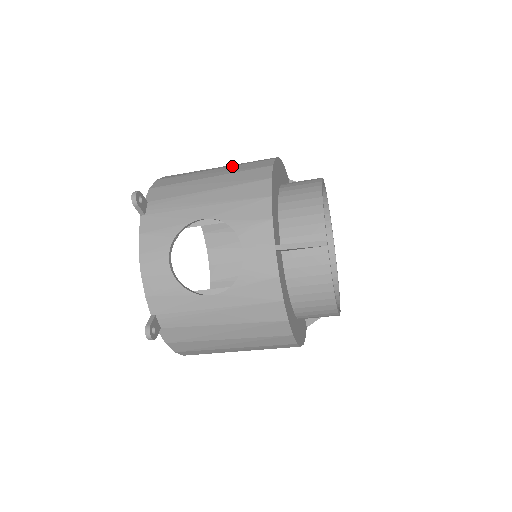
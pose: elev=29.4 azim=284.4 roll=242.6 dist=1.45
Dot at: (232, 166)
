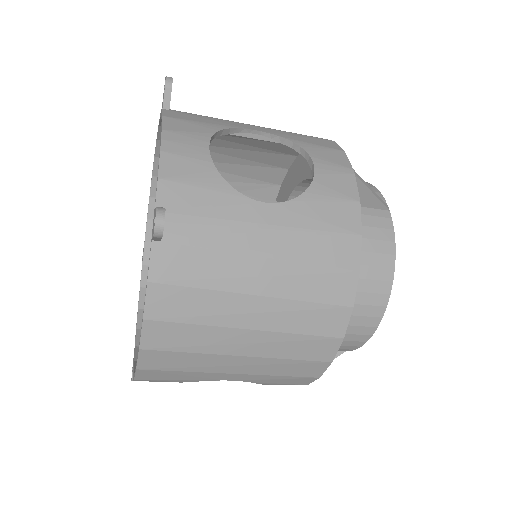
Dot at: occluded
